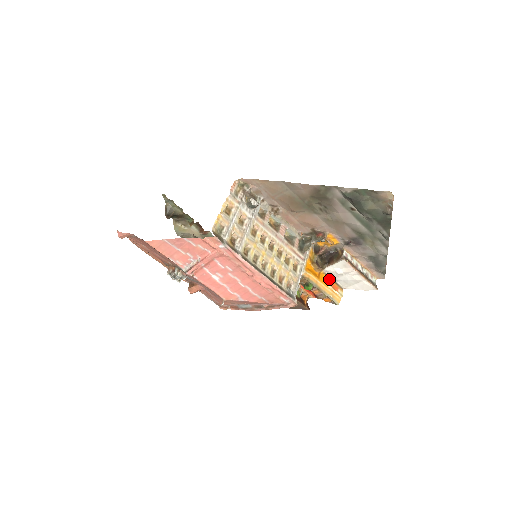
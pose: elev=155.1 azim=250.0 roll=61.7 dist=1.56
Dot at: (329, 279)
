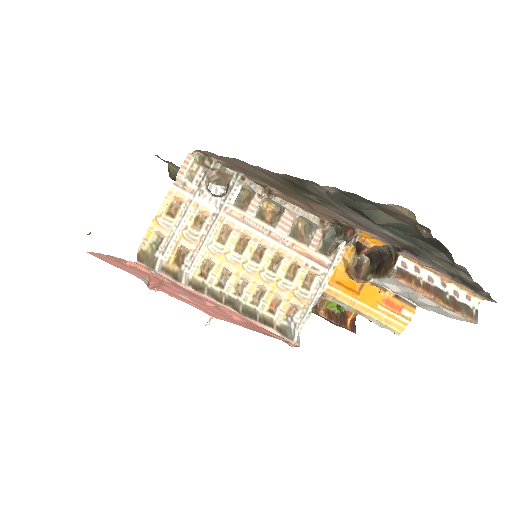
Dot at: (384, 293)
